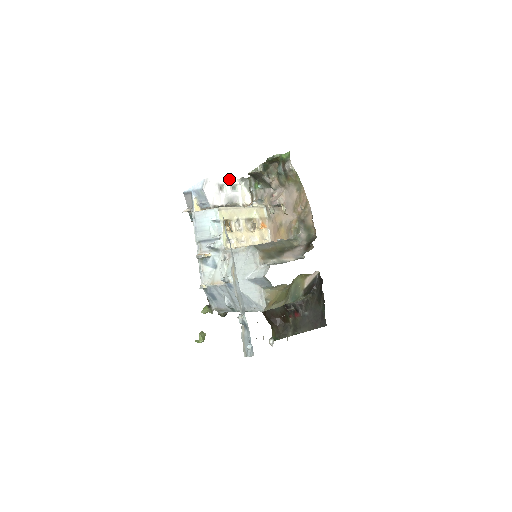
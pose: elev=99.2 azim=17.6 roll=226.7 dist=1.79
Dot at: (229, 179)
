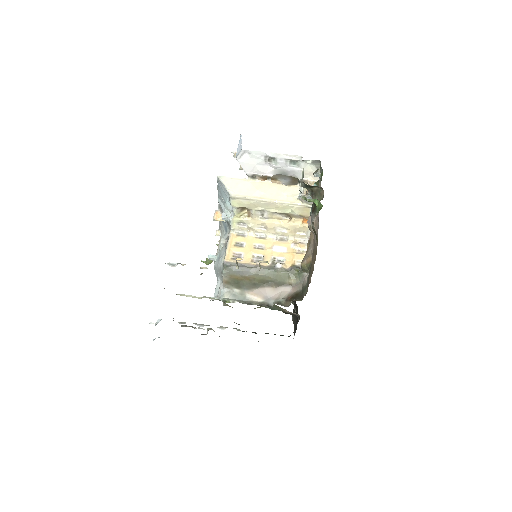
Dot at: occluded
